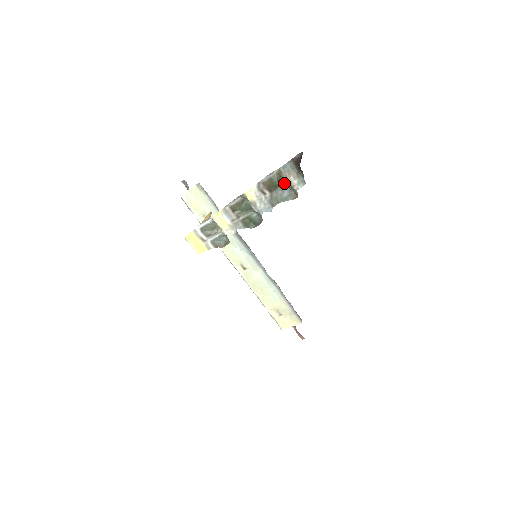
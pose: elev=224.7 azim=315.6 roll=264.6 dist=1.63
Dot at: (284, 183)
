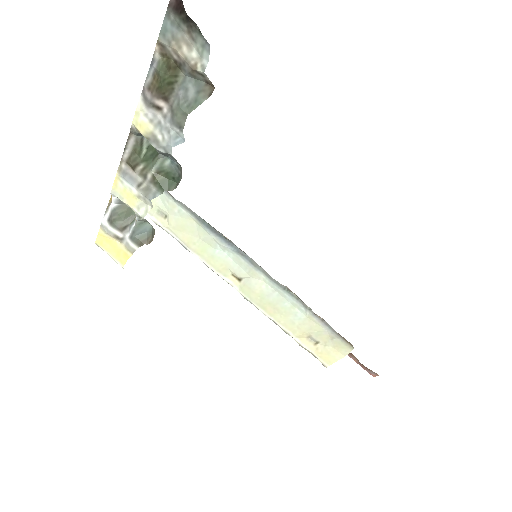
Dot at: (180, 70)
